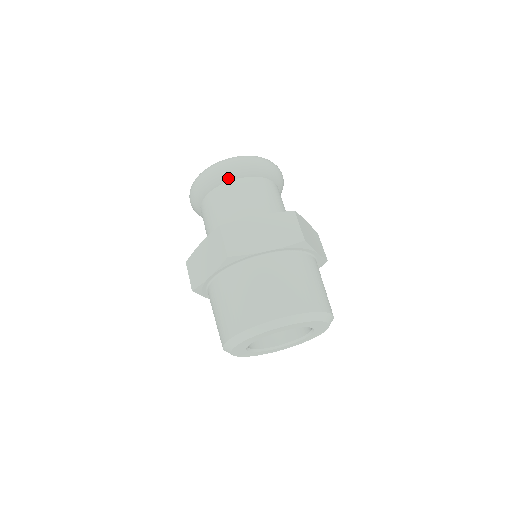
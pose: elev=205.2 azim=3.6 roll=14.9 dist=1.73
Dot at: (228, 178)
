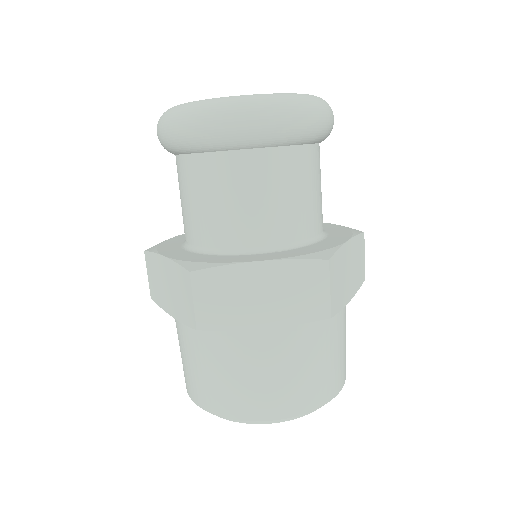
Dot at: (223, 147)
